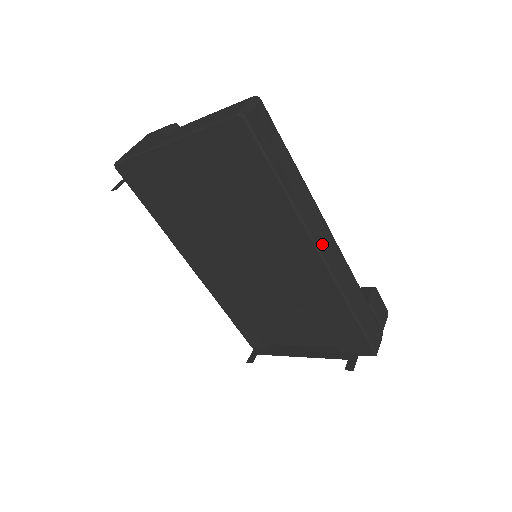
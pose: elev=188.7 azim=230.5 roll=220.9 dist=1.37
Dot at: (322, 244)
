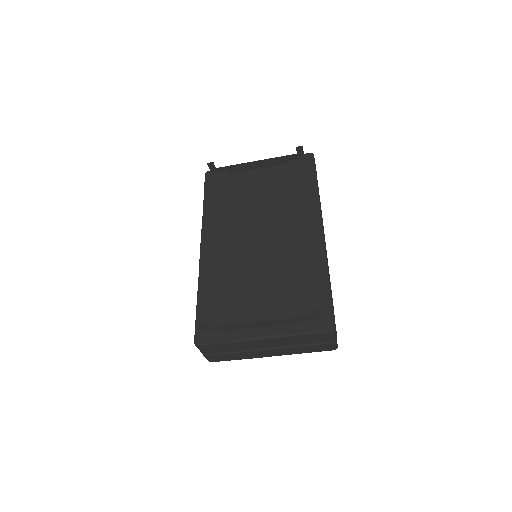
Dot at: (323, 229)
